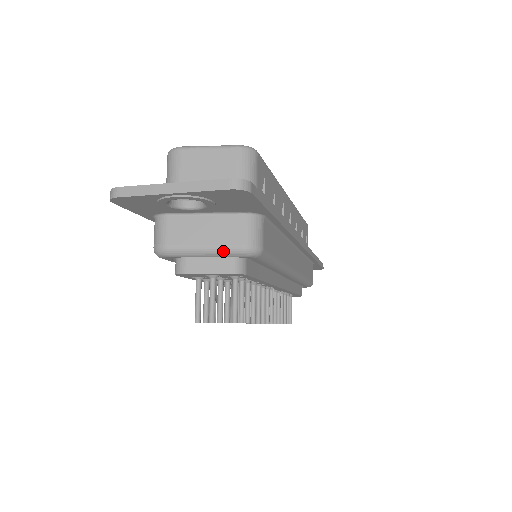
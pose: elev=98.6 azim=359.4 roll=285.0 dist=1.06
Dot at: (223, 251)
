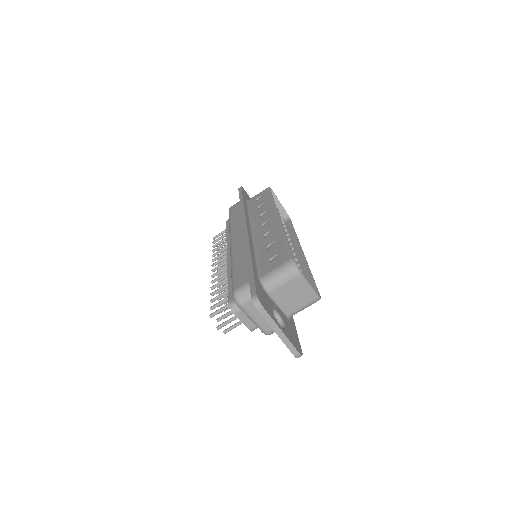
Dot at: (259, 327)
